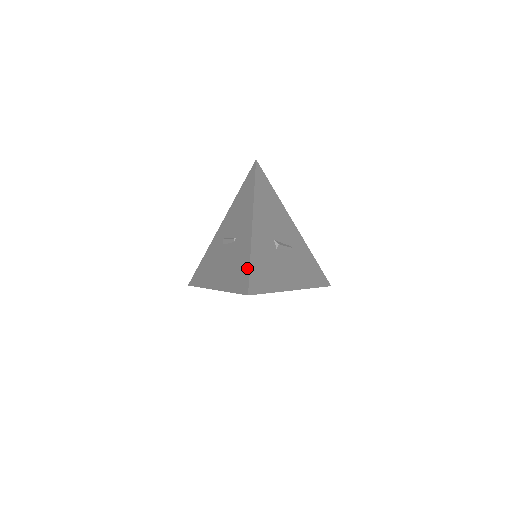
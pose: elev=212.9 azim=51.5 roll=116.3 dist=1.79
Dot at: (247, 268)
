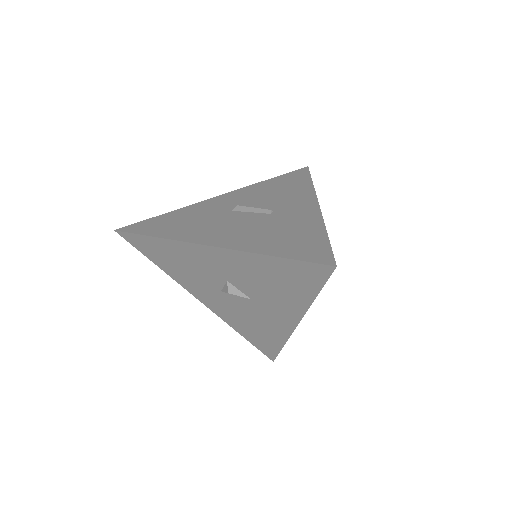
Dot at: (323, 240)
